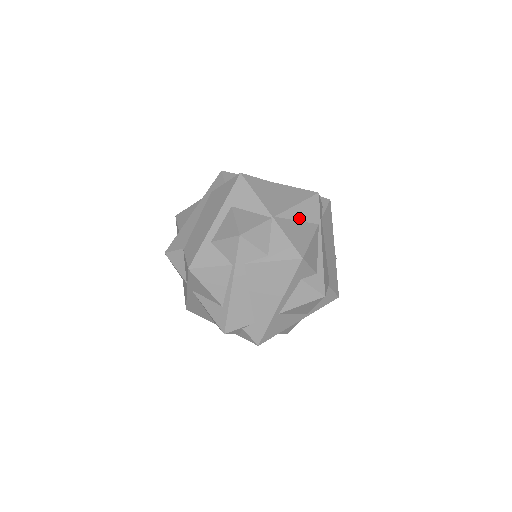
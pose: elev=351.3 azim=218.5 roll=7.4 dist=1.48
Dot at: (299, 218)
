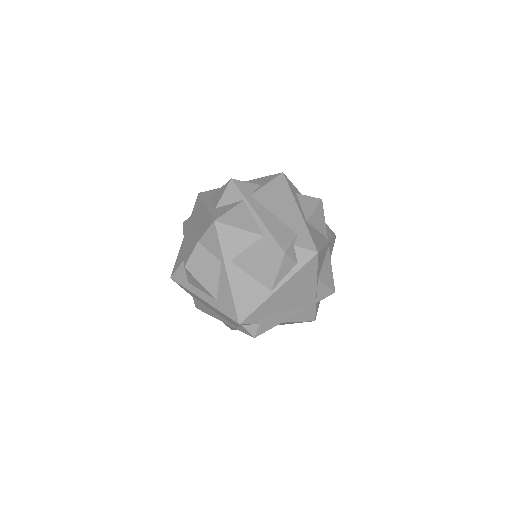
Dot at: occluded
